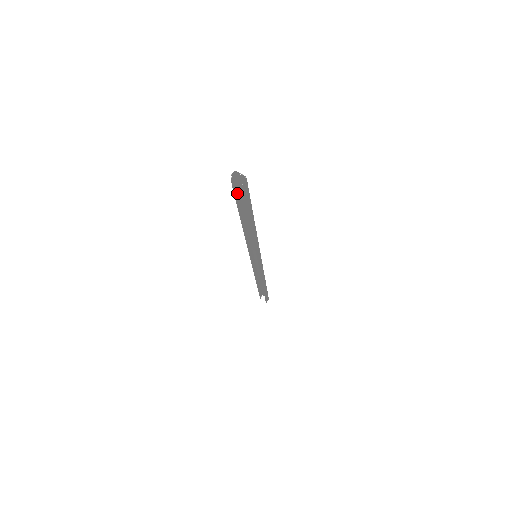
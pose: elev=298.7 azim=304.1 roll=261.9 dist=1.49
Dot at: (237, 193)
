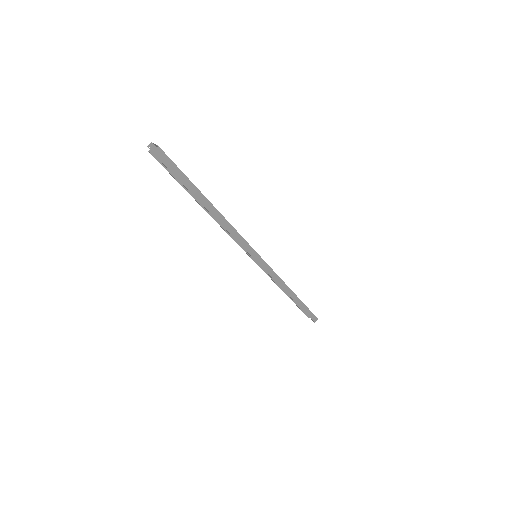
Dot at: occluded
